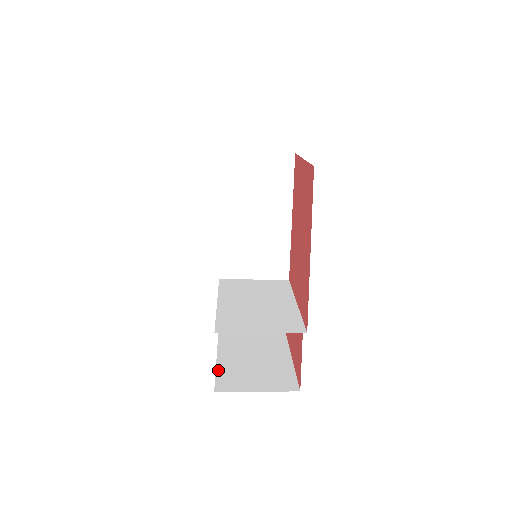
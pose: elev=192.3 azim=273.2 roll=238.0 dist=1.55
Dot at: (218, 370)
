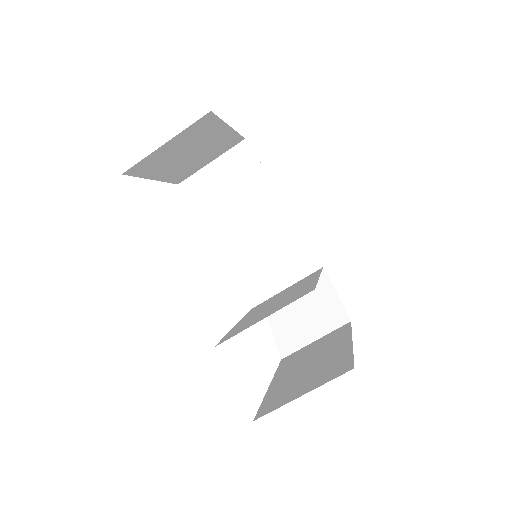
Dot at: (265, 399)
